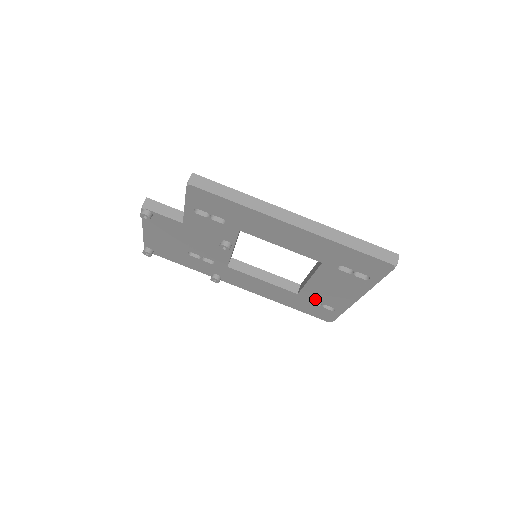
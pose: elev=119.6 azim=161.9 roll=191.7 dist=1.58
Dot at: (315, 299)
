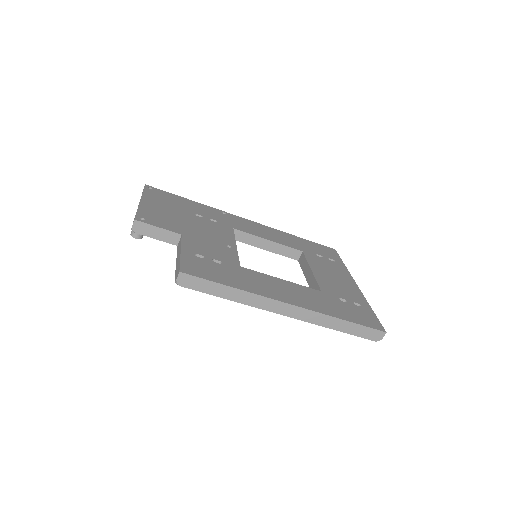
Dot at: occluded
